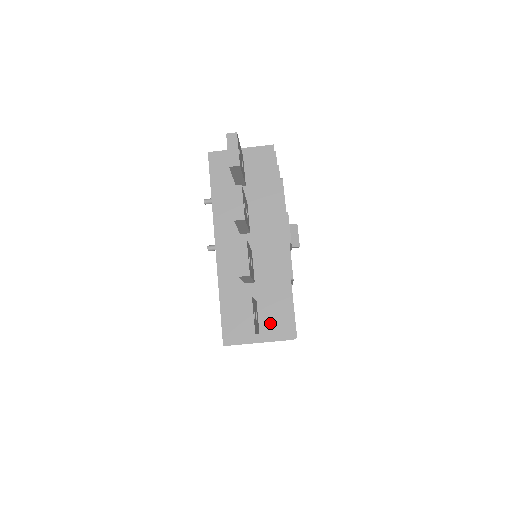
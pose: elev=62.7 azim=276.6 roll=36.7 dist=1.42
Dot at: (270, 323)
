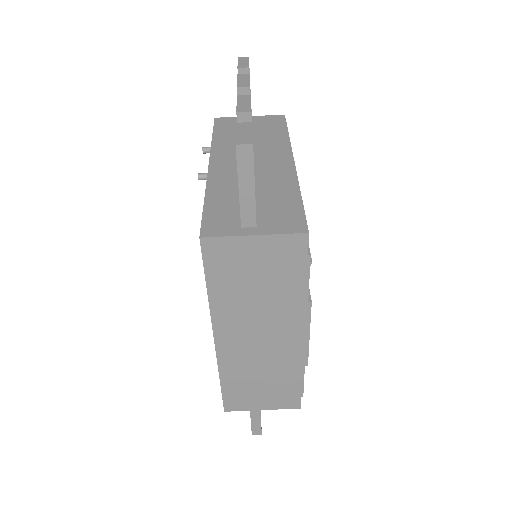
Dot at: (273, 218)
